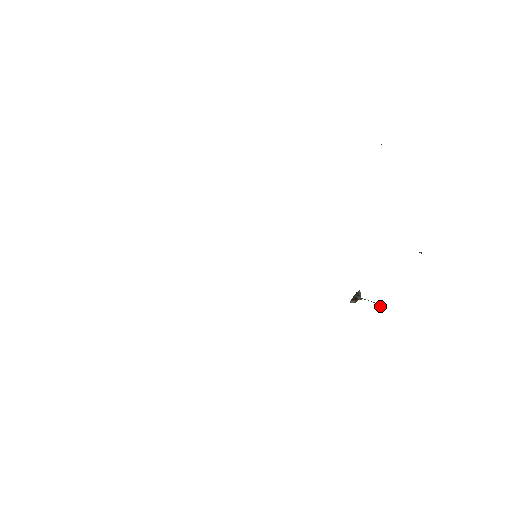
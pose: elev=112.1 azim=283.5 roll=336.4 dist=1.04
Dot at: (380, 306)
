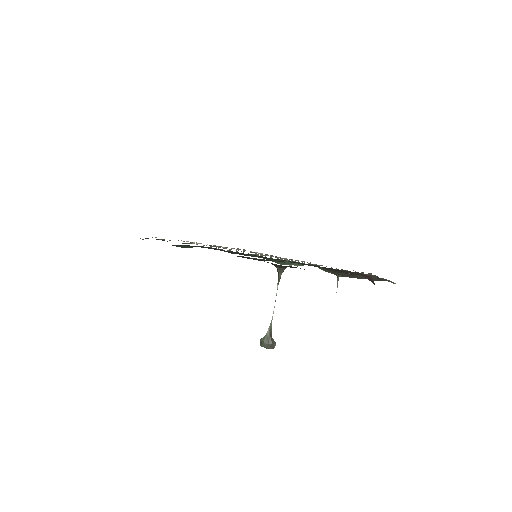
Dot at: (279, 272)
